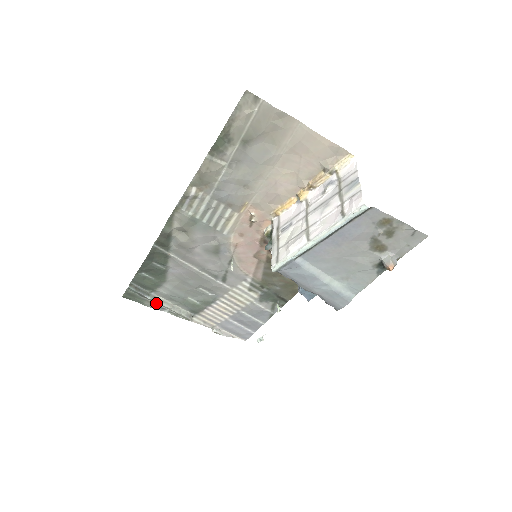
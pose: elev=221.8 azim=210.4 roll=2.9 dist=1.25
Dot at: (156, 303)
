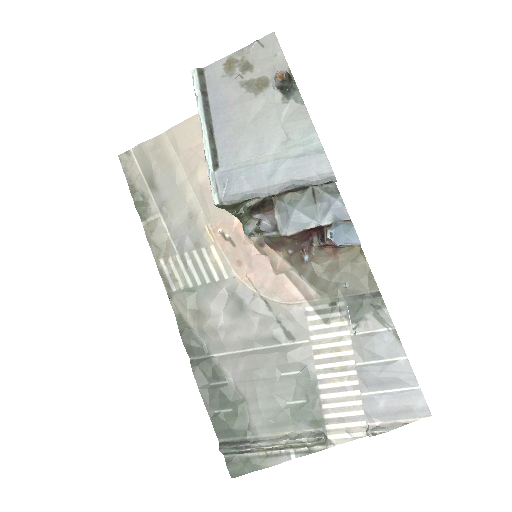
Dot at: (265, 447)
